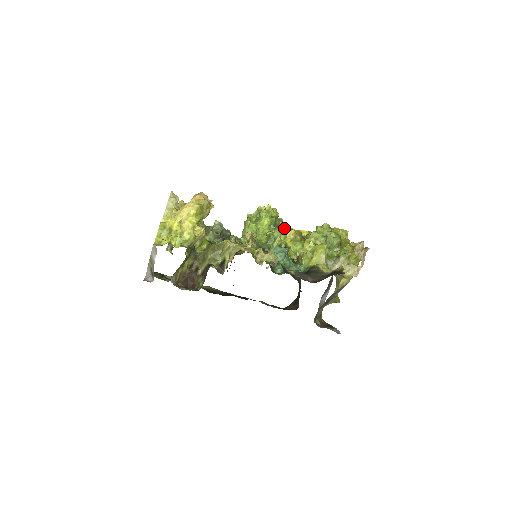
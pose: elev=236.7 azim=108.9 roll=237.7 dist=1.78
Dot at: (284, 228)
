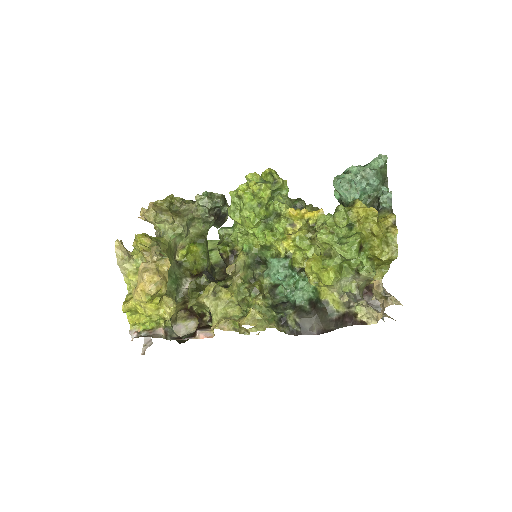
Dot at: (279, 227)
